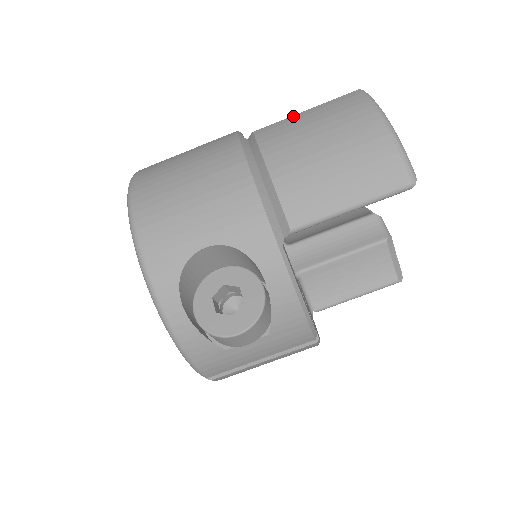
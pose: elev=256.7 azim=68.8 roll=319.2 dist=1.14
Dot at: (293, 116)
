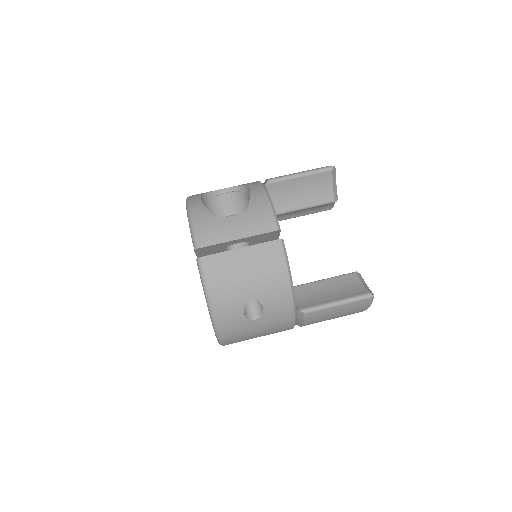
Dot at: occluded
